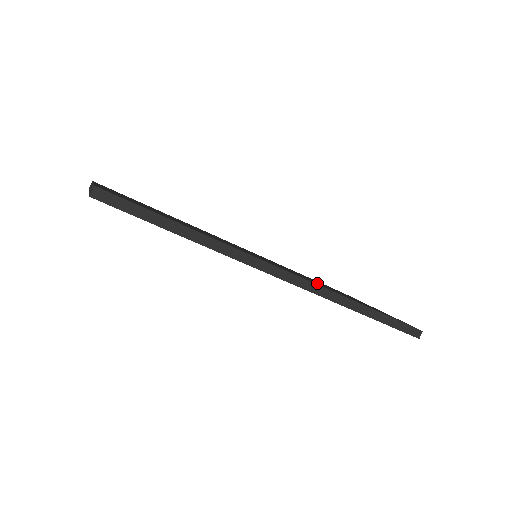
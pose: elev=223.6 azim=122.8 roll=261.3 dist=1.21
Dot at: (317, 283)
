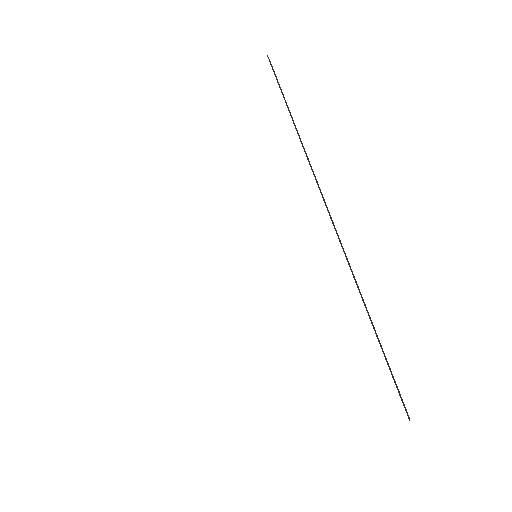
Dot at: occluded
